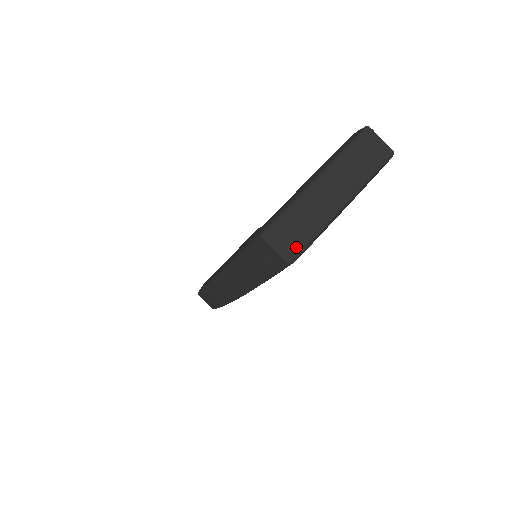
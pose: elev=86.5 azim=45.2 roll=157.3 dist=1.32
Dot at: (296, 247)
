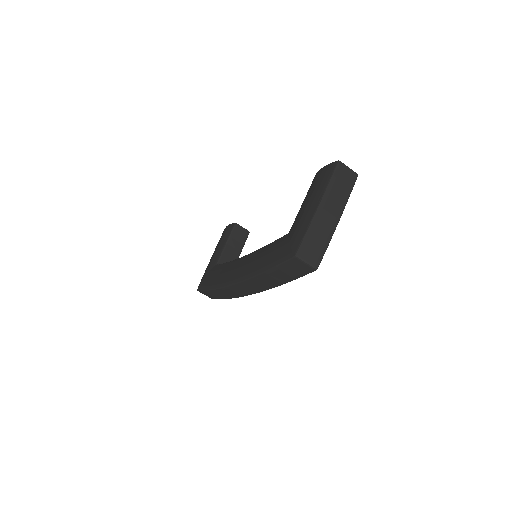
Dot at: (318, 258)
